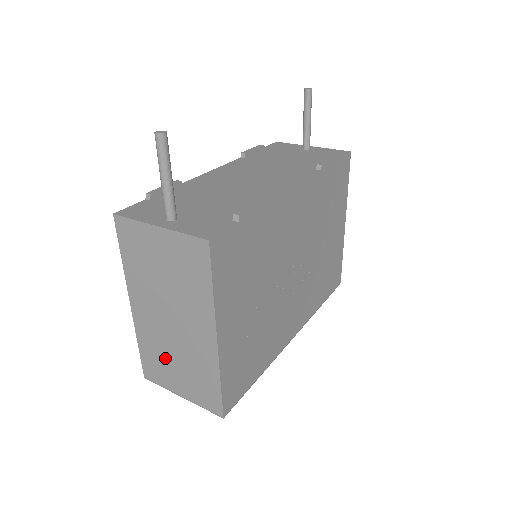
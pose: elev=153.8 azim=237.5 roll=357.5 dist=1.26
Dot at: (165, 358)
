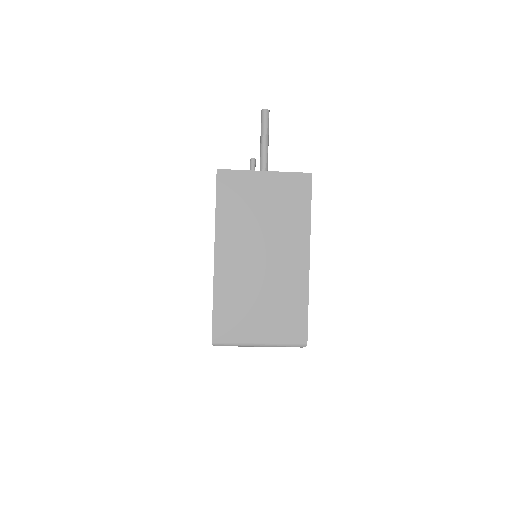
Dot at: (247, 303)
